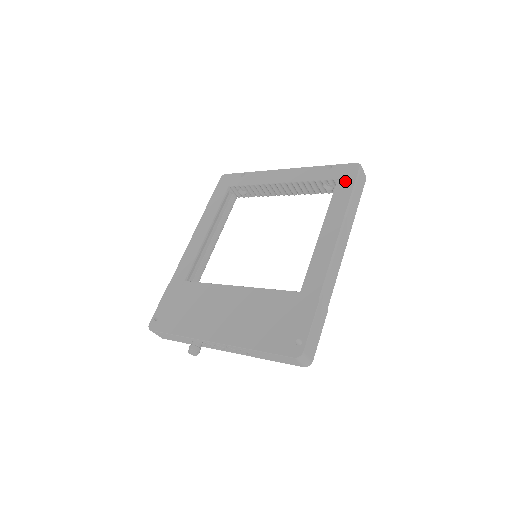
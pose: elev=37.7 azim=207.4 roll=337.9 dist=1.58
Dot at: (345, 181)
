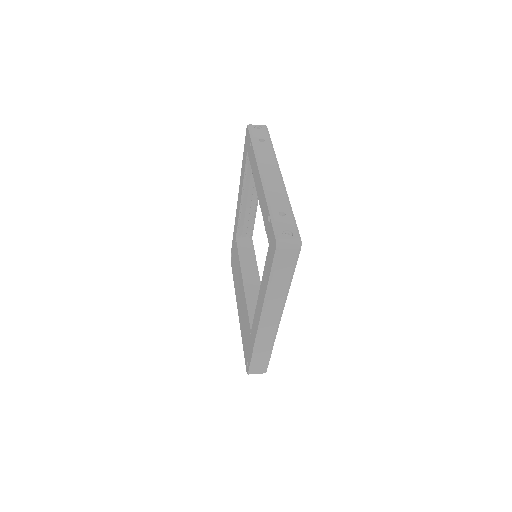
Dot at: (269, 255)
